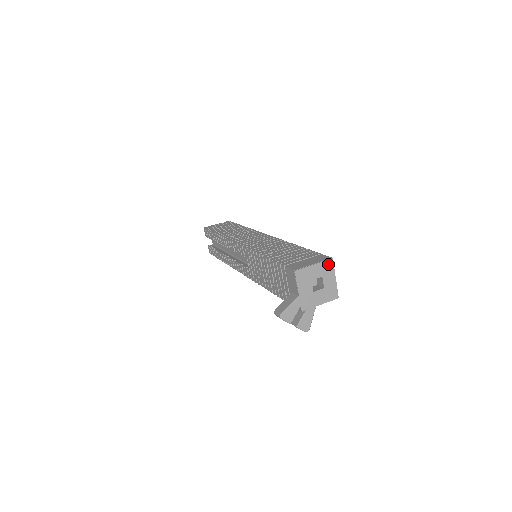
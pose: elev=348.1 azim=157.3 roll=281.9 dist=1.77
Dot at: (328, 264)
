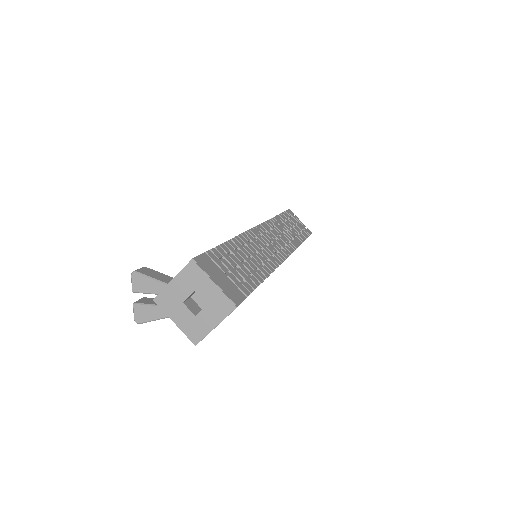
Dot at: (226, 304)
